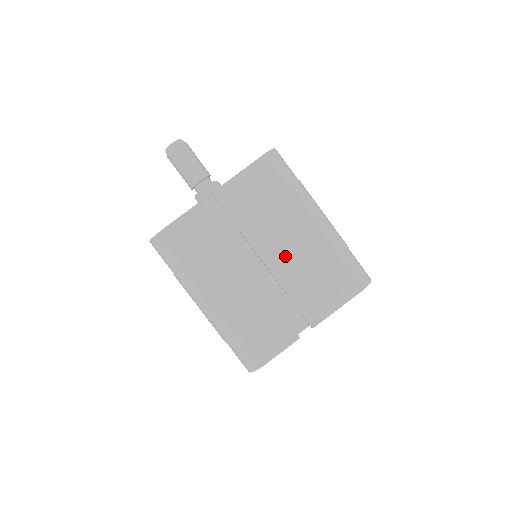
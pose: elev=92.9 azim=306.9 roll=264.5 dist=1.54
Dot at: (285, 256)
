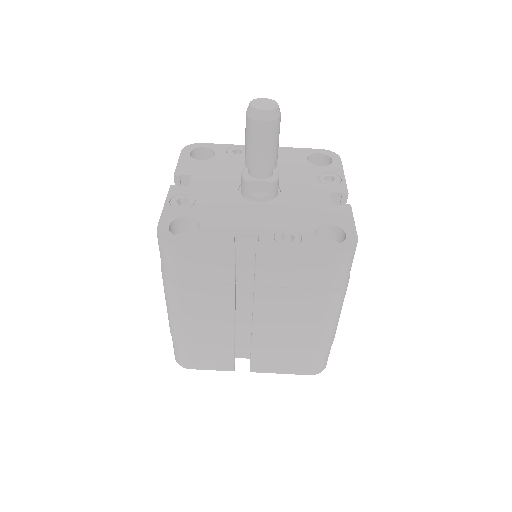
Dot at: (275, 327)
